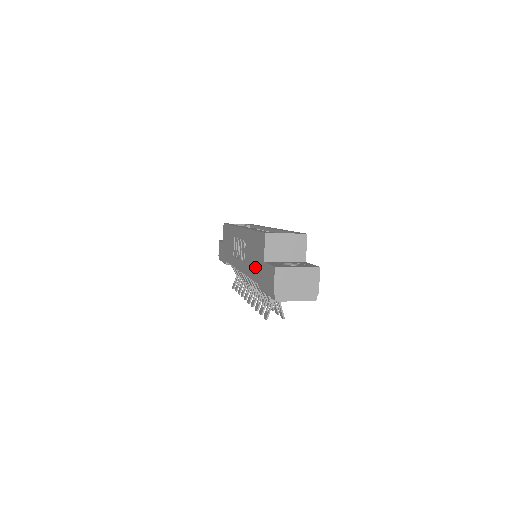
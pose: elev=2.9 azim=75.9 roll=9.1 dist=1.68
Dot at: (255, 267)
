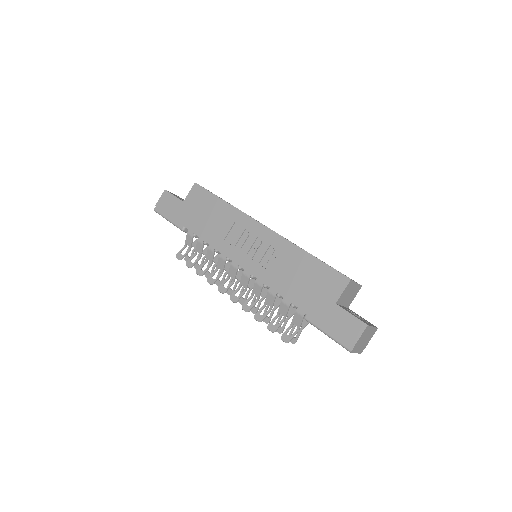
Dot at: (305, 294)
